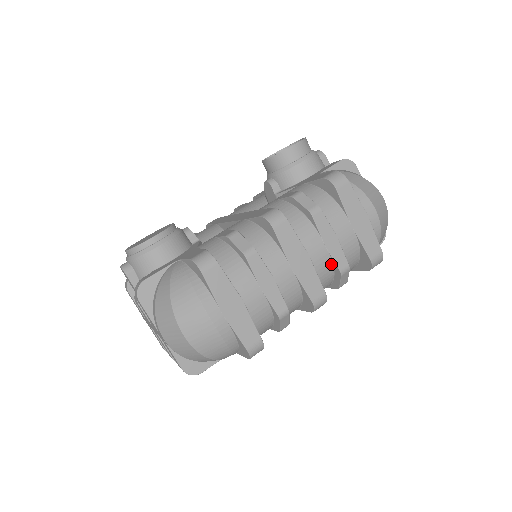
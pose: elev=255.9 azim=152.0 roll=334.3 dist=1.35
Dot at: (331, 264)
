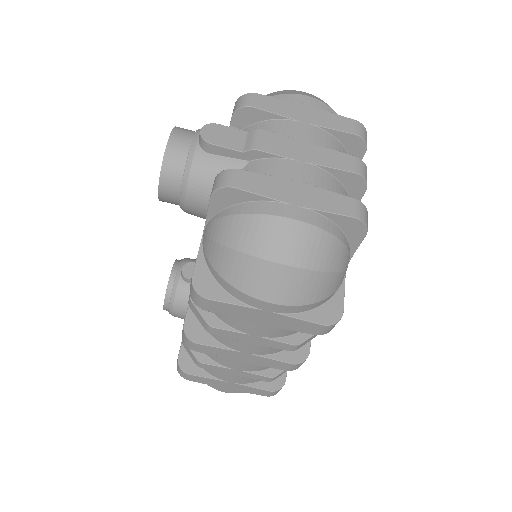
Dot at: occluded
